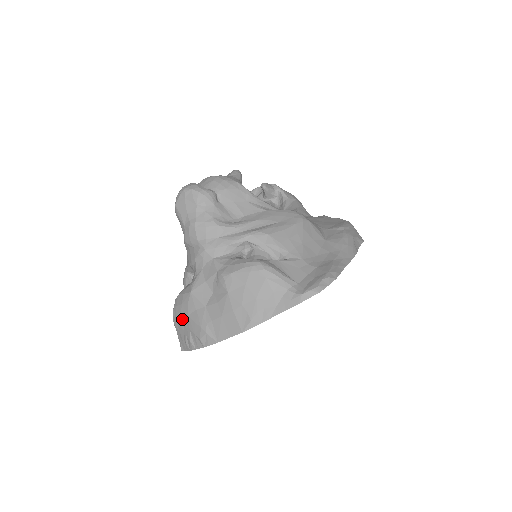
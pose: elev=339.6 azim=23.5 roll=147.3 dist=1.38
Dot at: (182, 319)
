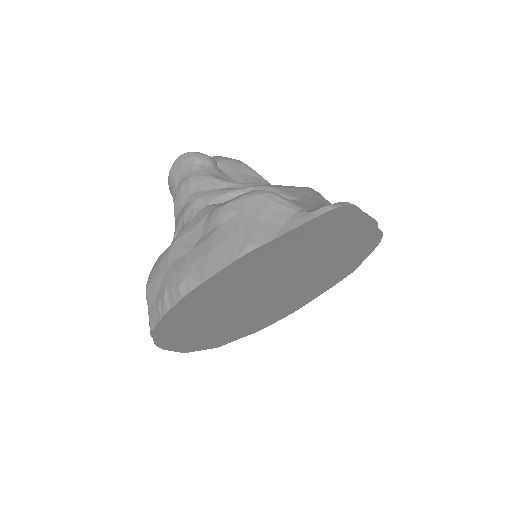
Dot at: (158, 279)
